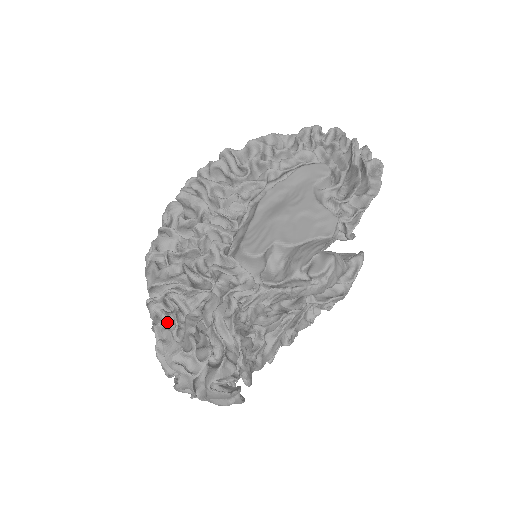
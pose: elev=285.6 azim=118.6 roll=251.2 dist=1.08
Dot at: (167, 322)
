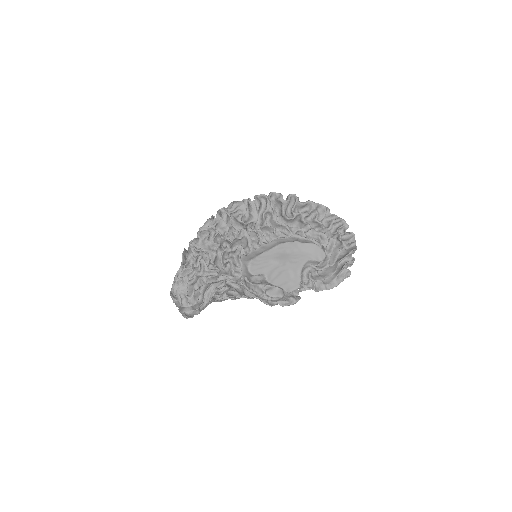
Dot at: (191, 273)
